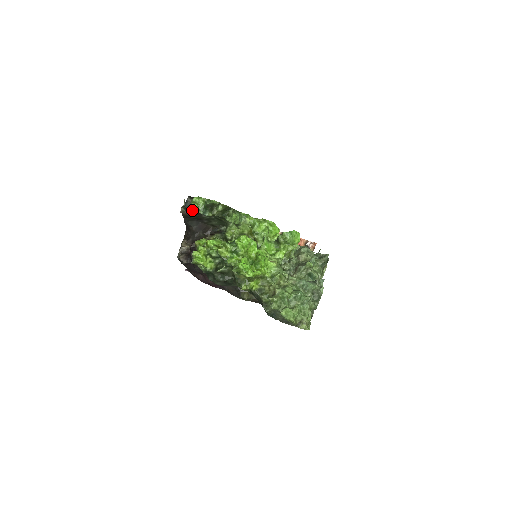
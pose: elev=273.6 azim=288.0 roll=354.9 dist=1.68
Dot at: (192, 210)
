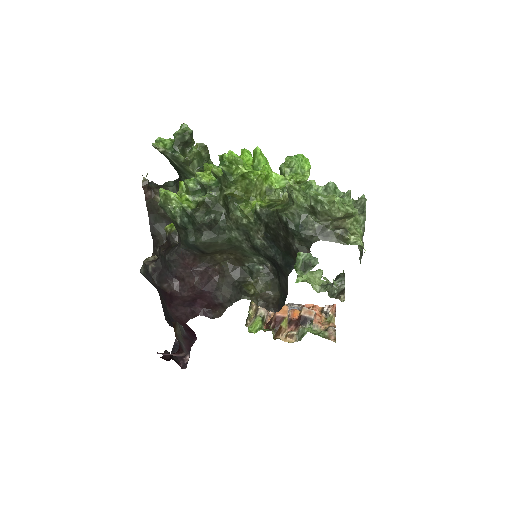
Dot at: (156, 147)
